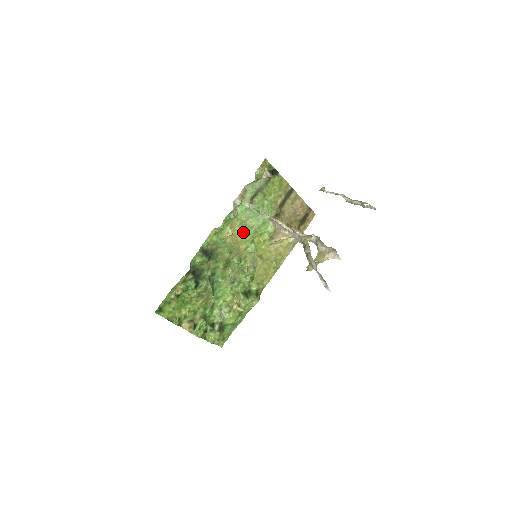
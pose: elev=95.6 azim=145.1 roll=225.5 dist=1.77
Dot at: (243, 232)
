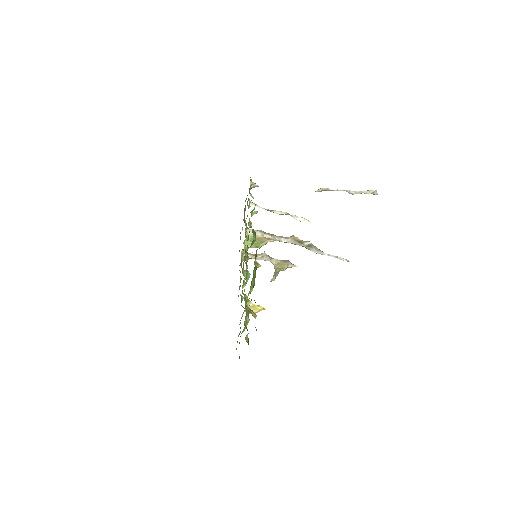
Dot at: occluded
